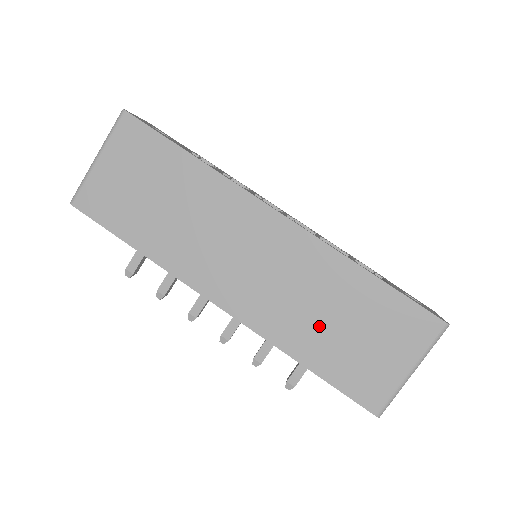
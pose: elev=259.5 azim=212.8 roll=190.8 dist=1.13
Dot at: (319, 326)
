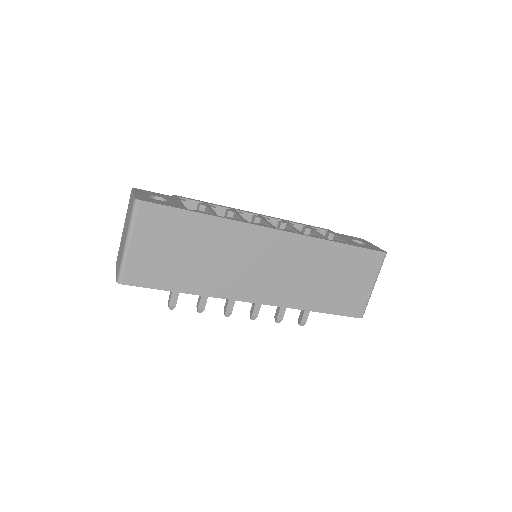
Dot at: (319, 286)
